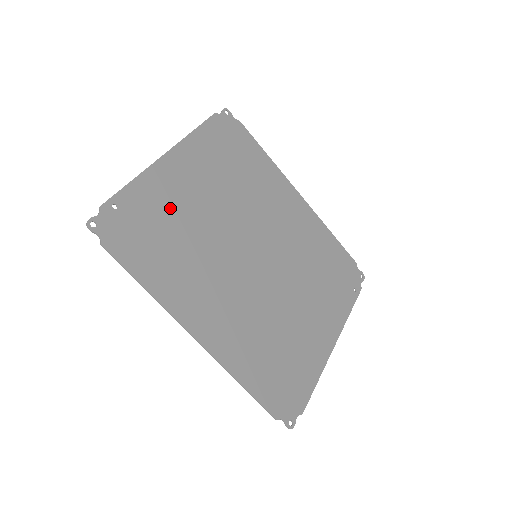
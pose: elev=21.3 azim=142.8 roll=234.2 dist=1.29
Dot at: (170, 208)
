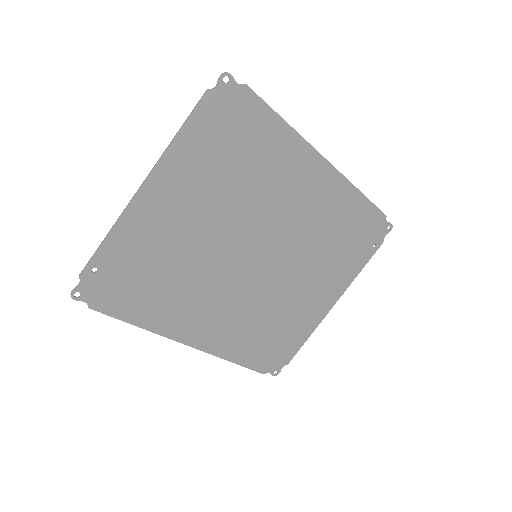
Dot at: (155, 247)
